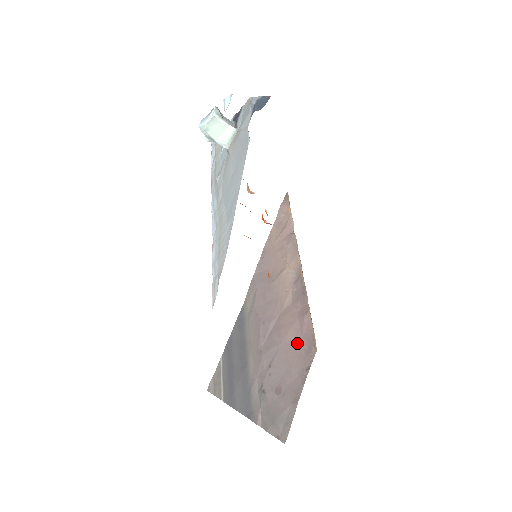
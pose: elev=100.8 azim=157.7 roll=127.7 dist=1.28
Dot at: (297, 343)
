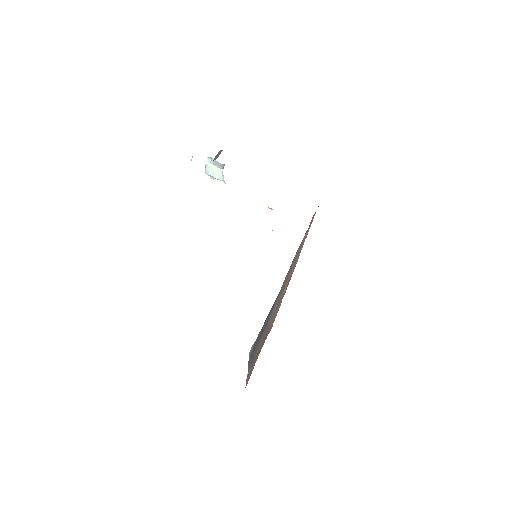
Dot at: (272, 321)
